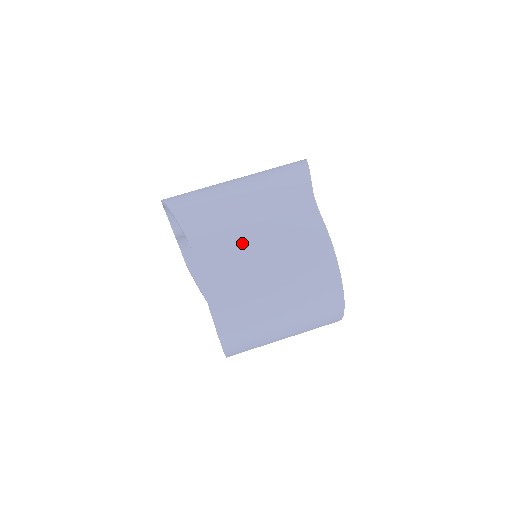
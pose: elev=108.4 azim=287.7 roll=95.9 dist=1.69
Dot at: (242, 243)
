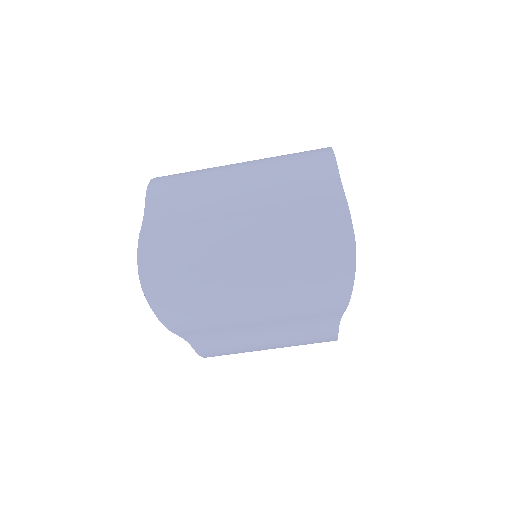
Dot at: (248, 348)
